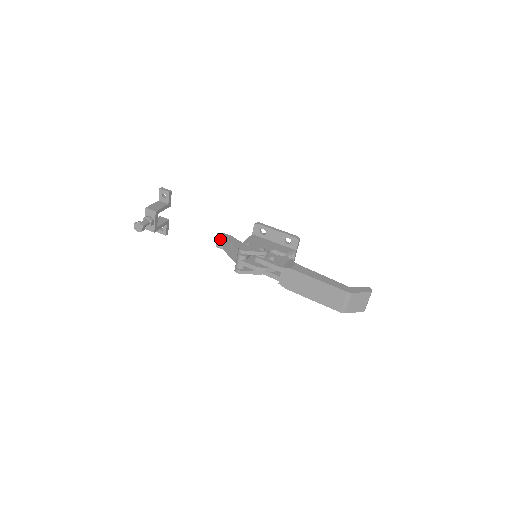
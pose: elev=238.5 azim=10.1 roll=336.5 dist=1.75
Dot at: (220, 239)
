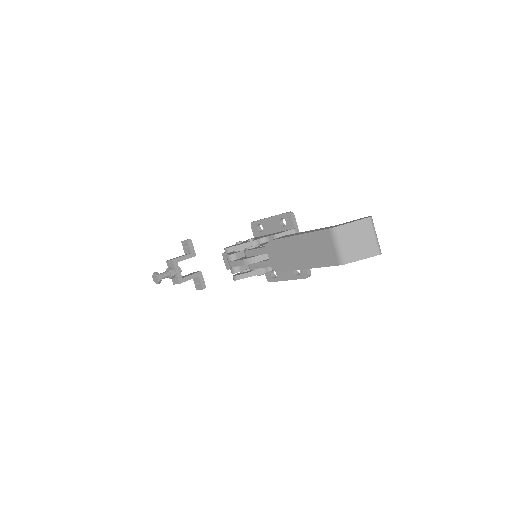
Dot at: (225, 258)
